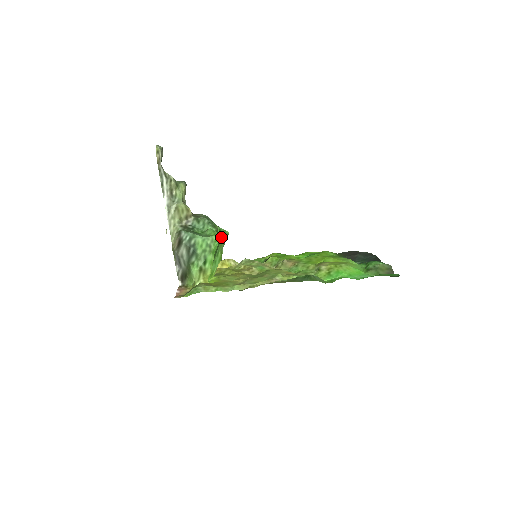
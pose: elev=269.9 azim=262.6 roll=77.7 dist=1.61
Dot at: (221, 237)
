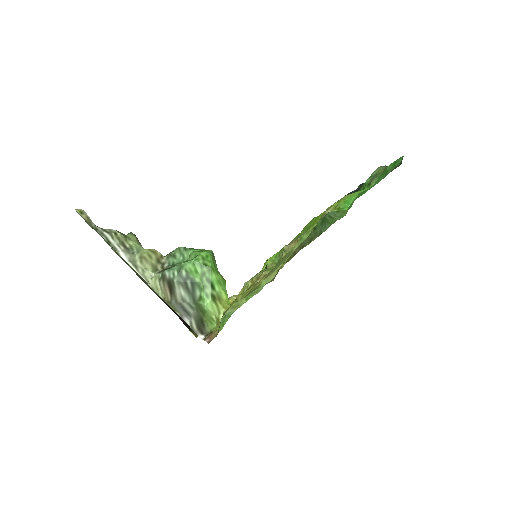
Dot at: occluded
